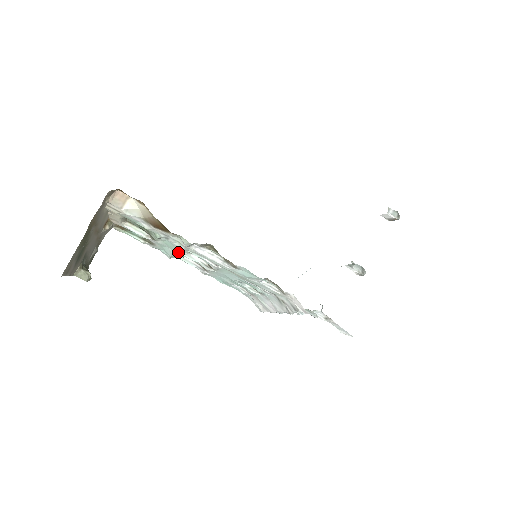
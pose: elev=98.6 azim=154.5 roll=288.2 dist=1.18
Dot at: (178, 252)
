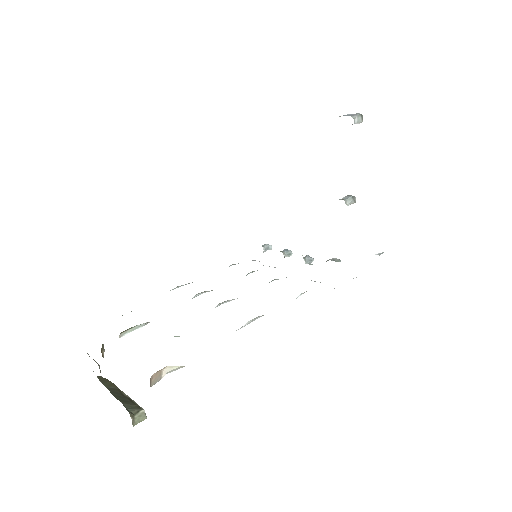
Dot at: occluded
